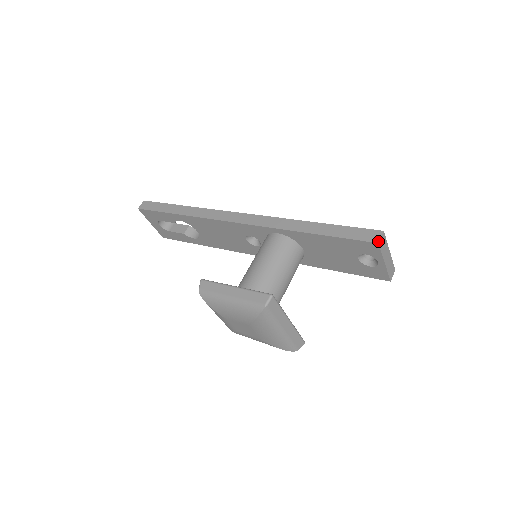
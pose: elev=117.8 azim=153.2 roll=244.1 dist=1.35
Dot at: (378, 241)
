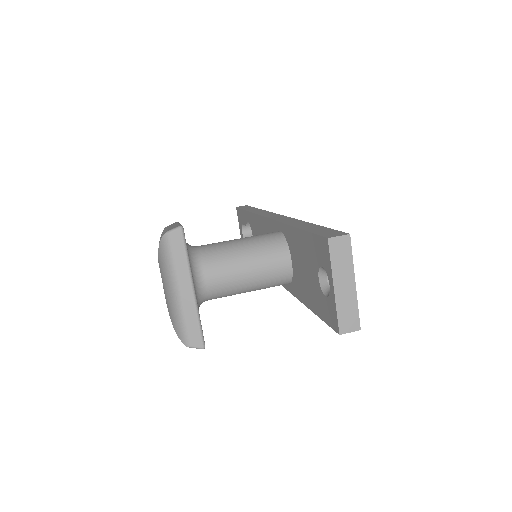
Dot at: (330, 237)
